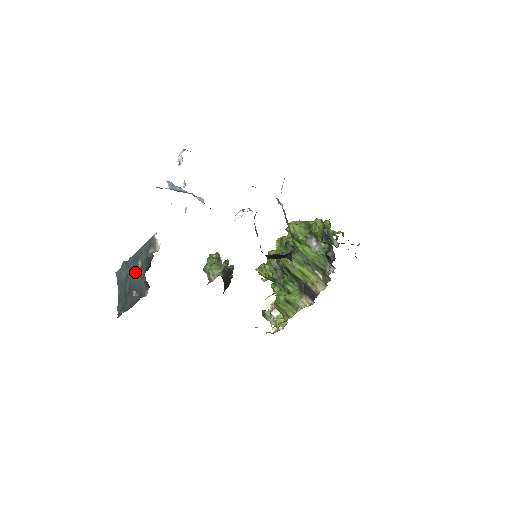
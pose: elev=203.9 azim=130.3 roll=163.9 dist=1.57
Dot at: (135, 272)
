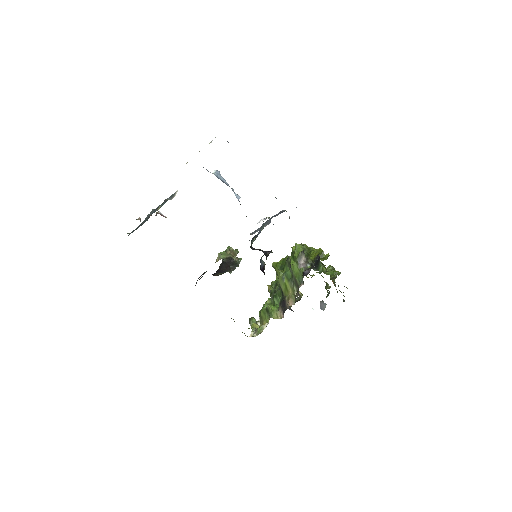
Dot at: occluded
